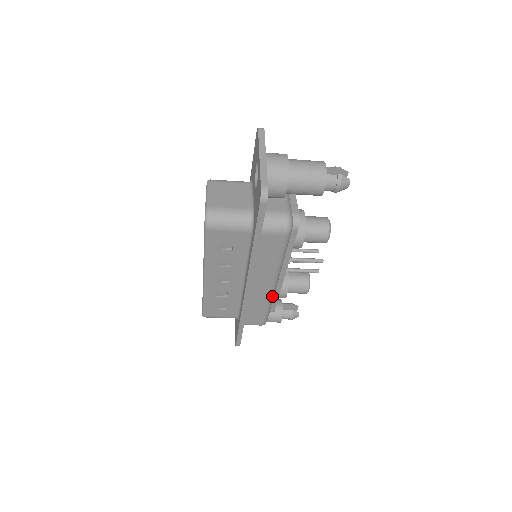
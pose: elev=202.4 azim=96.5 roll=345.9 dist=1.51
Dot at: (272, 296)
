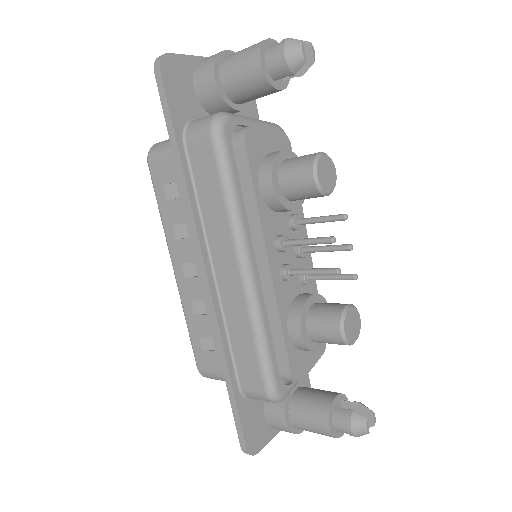
Dot at: (252, 304)
